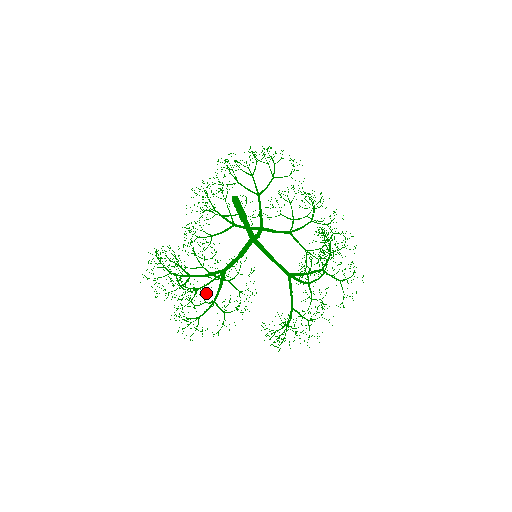
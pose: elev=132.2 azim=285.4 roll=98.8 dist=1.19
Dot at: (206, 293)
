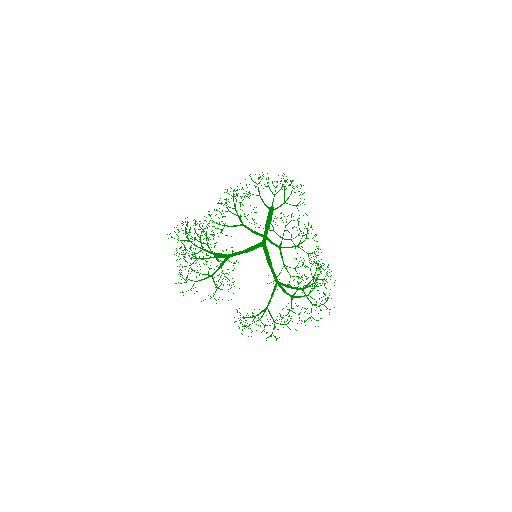
Dot at: (214, 269)
